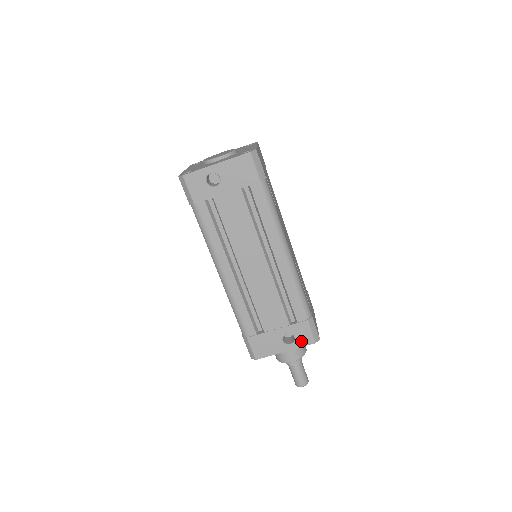
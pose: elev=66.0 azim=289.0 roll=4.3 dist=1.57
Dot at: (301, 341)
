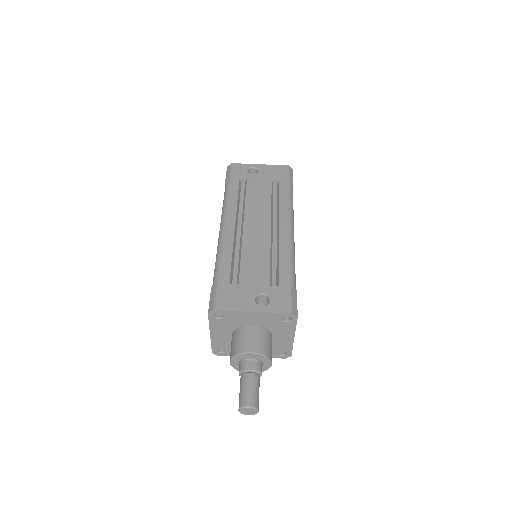
Dot at: (276, 306)
